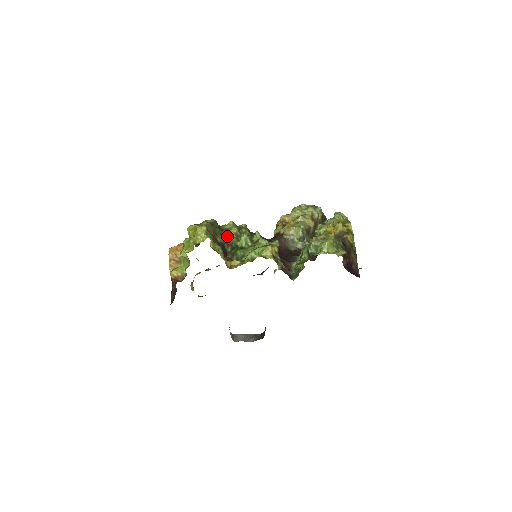
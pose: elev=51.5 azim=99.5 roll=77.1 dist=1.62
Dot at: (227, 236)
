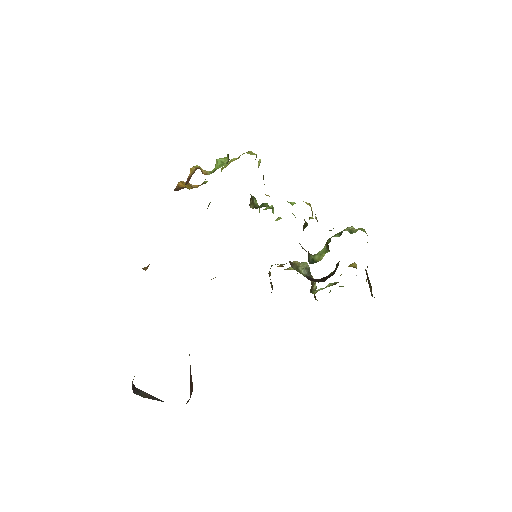
Dot at: (255, 198)
